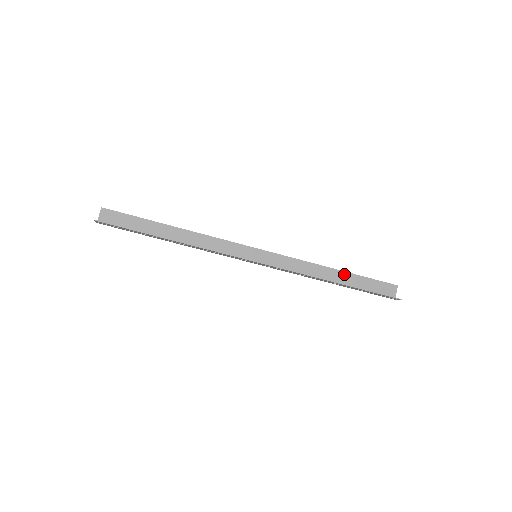
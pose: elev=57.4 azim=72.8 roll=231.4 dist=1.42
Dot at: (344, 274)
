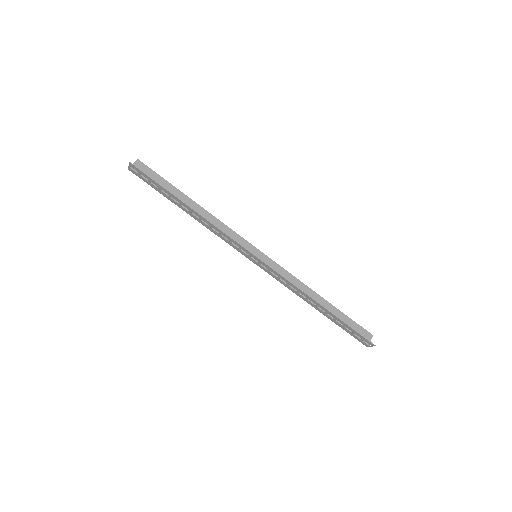
Dot at: (328, 305)
